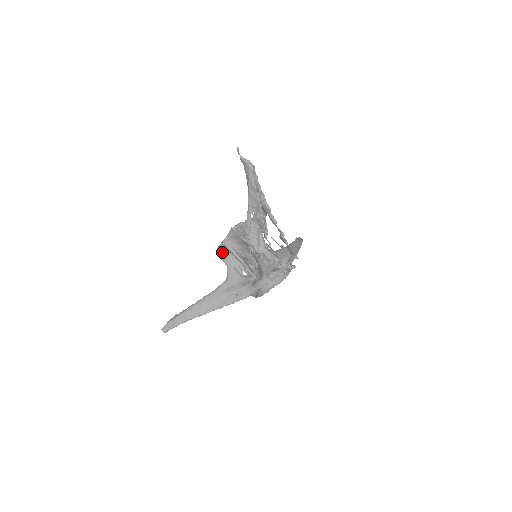
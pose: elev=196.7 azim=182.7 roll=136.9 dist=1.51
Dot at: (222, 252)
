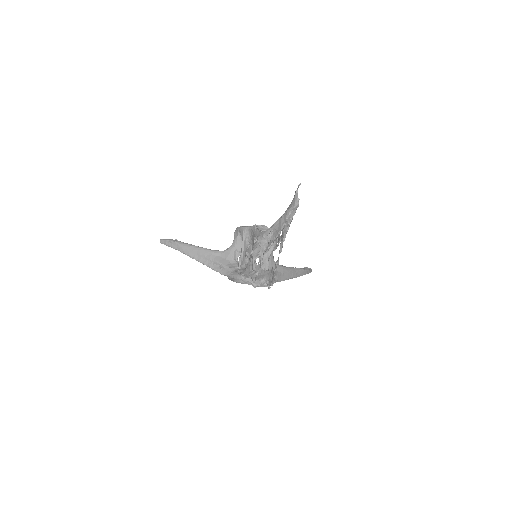
Dot at: (238, 232)
